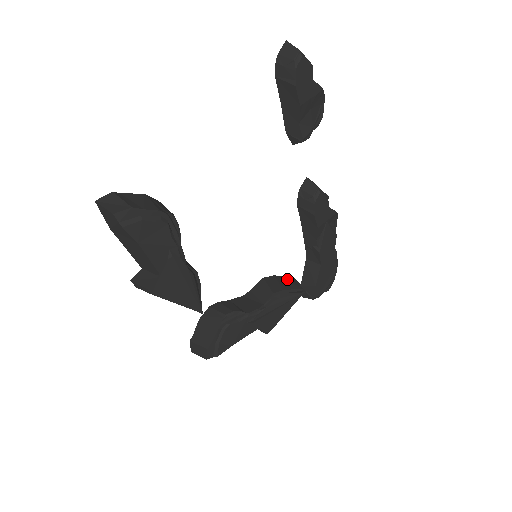
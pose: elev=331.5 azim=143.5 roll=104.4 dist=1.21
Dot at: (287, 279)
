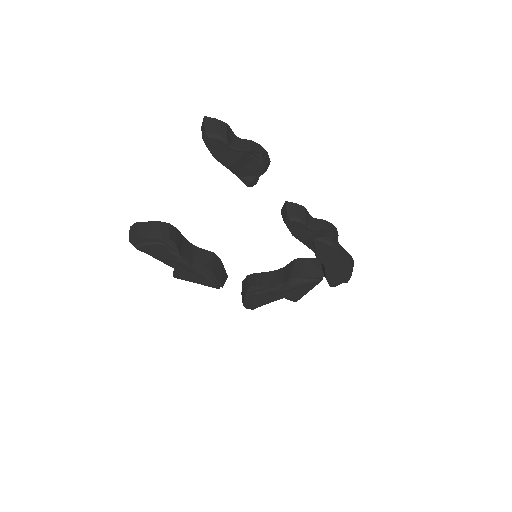
Dot at: (318, 262)
